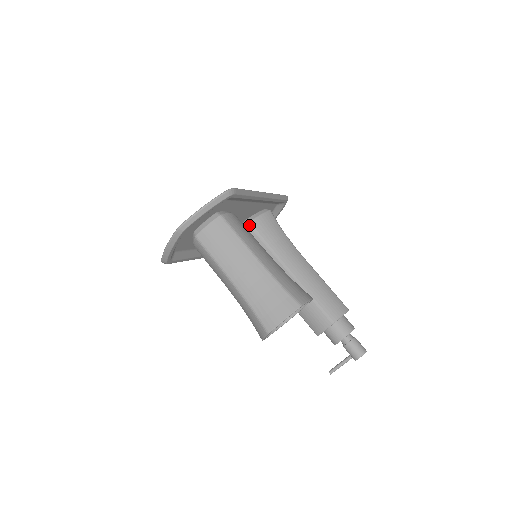
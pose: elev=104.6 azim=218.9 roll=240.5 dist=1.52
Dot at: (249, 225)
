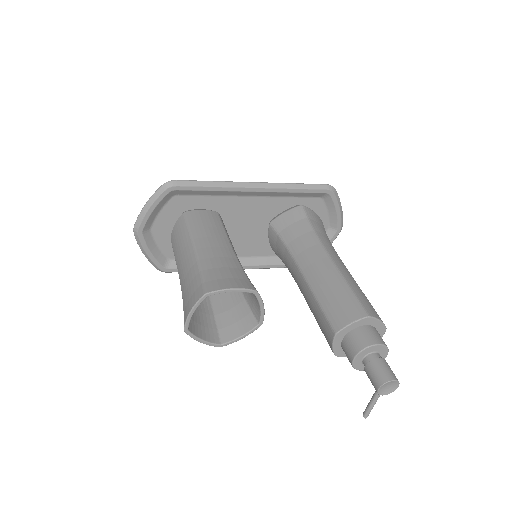
Dot at: (270, 226)
